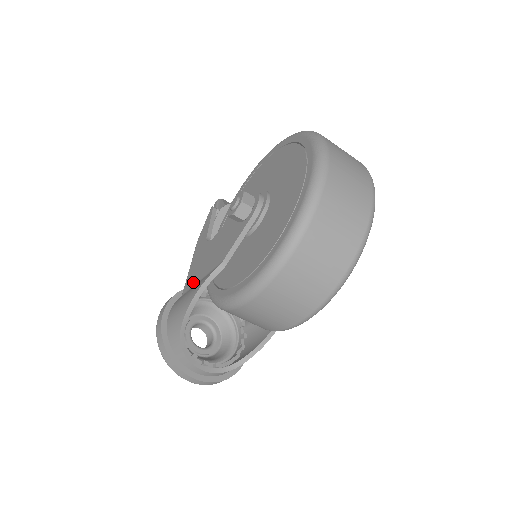
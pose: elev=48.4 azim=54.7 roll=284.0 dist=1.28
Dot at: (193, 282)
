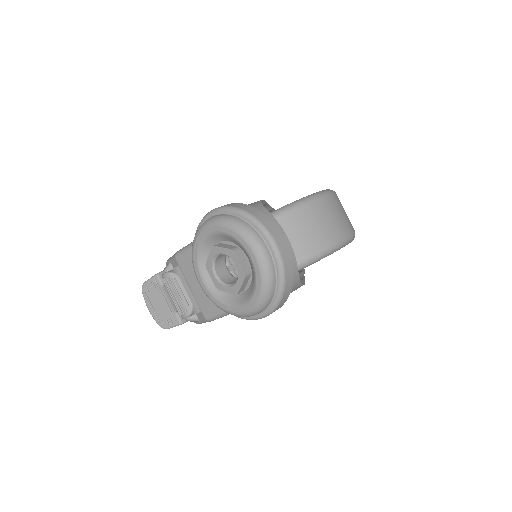
Dot at: occluded
